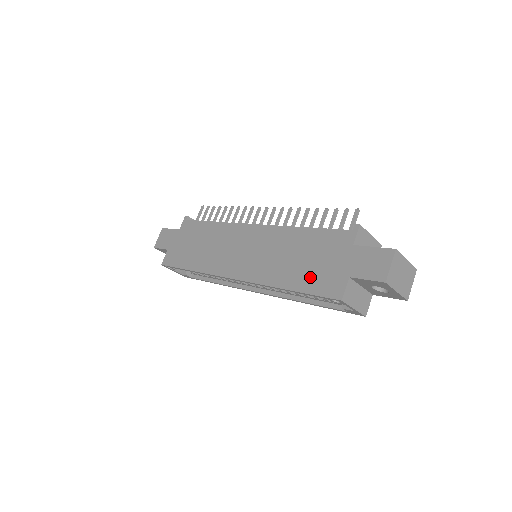
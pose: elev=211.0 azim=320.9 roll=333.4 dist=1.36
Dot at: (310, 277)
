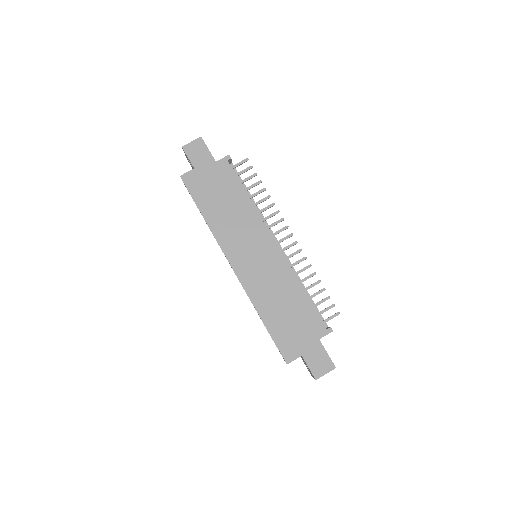
Dot at: (282, 330)
